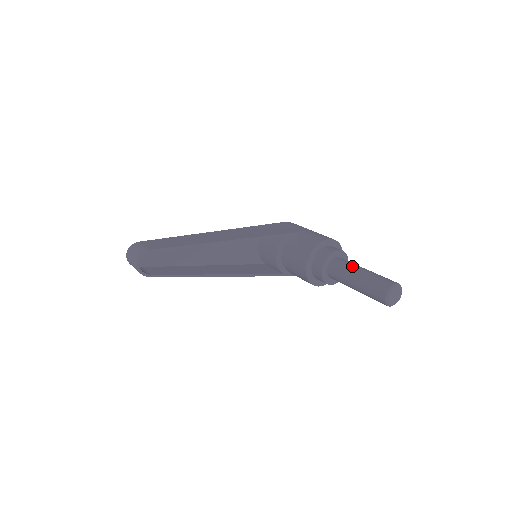
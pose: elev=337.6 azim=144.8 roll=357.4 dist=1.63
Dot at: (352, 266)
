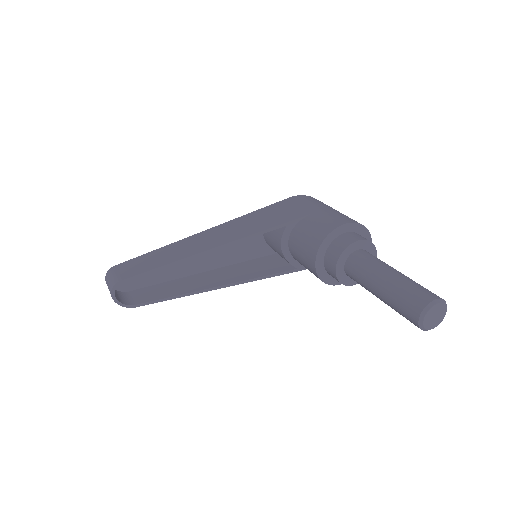
Dot at: (373, 268)
